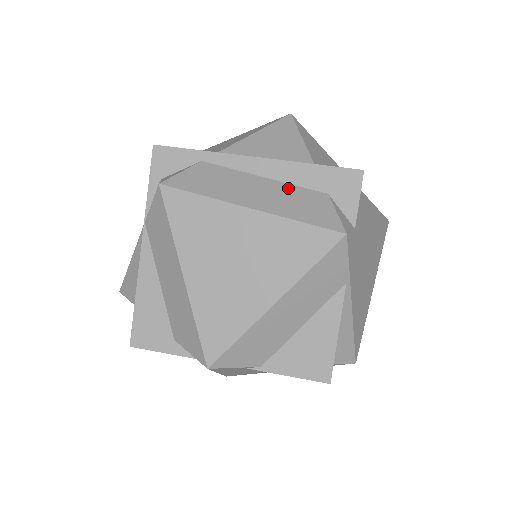
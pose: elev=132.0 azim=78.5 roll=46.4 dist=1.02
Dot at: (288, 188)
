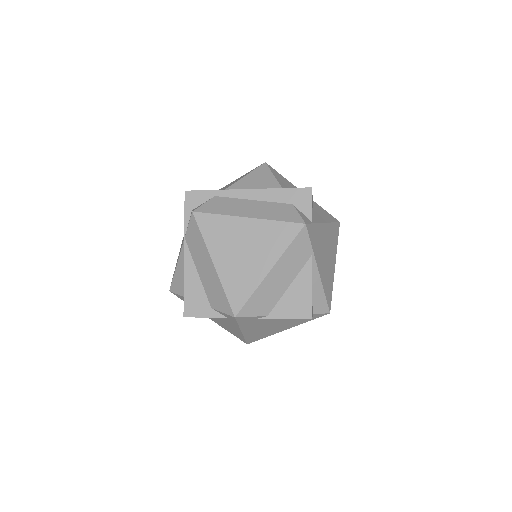
Dot at: (269, 204)
